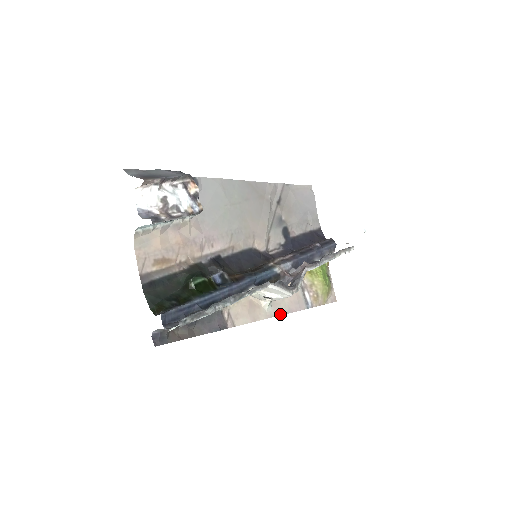
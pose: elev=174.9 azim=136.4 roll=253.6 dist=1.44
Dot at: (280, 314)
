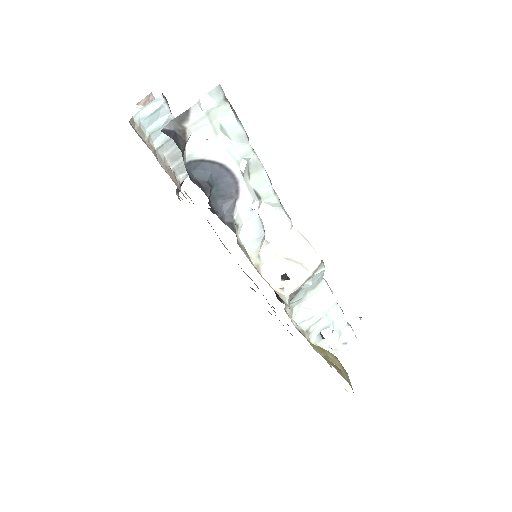
Dot at: occluded
